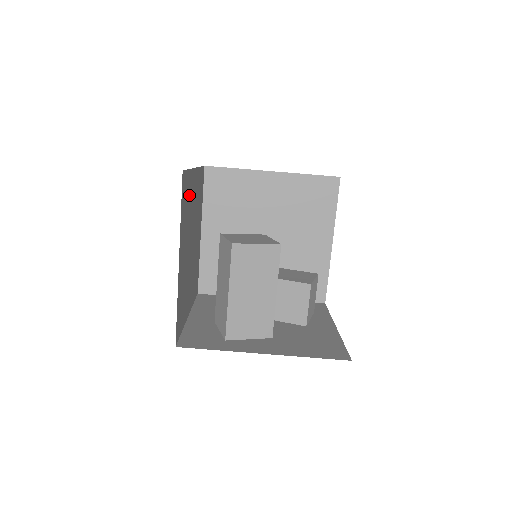
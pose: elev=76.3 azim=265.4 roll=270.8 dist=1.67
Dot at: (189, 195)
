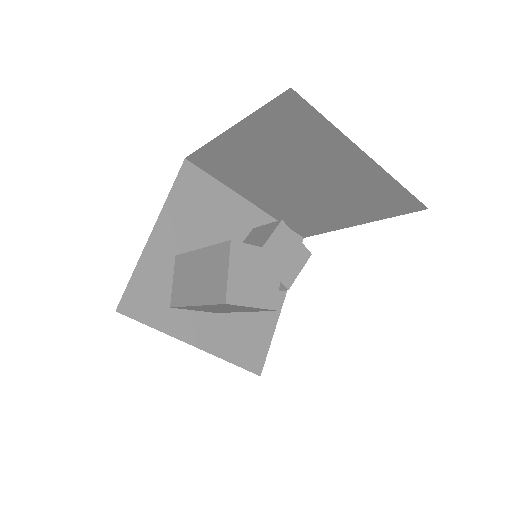
Dot at: occluded
